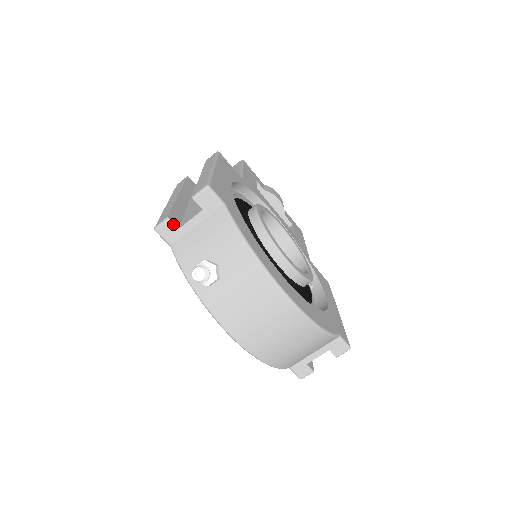
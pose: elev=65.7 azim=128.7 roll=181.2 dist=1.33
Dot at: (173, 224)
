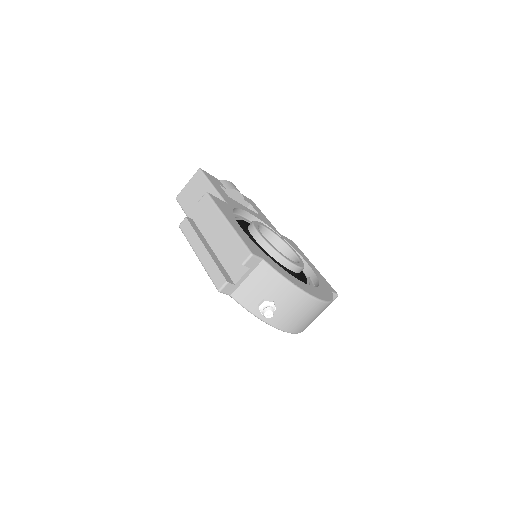
Dot at: (231, 284)
